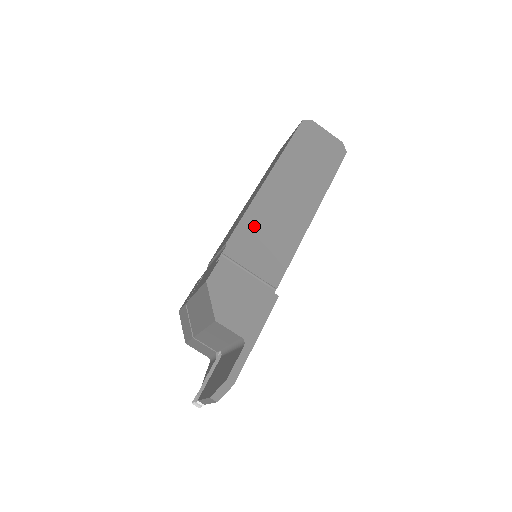
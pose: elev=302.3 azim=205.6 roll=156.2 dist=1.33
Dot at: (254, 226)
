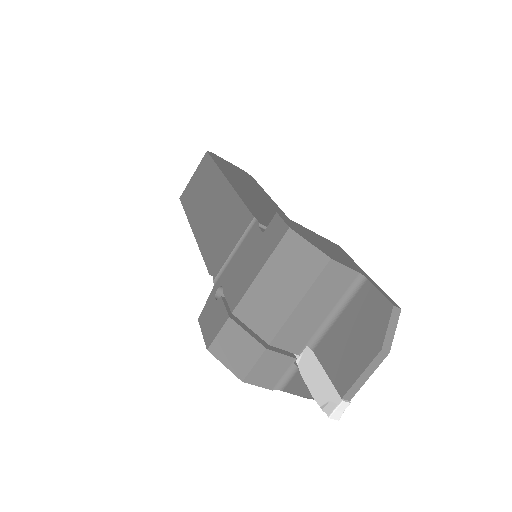
Dot at: (256, 208)
